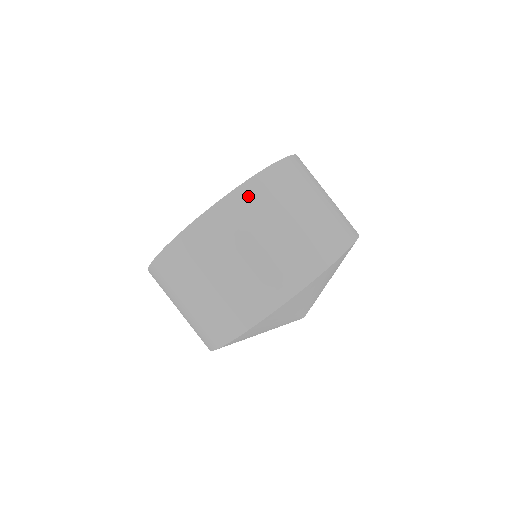
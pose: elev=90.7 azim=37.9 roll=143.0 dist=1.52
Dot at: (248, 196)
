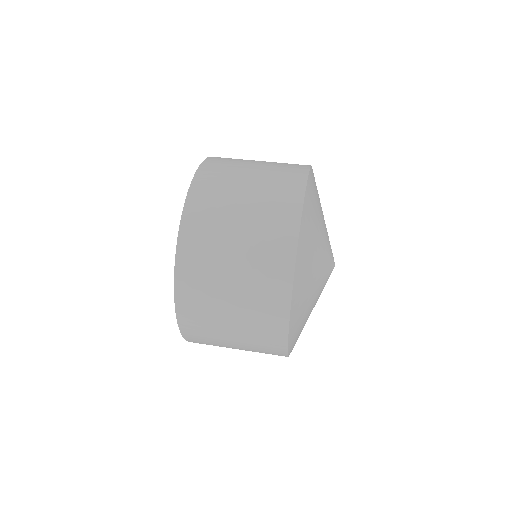
Dot at: (191, 233)
